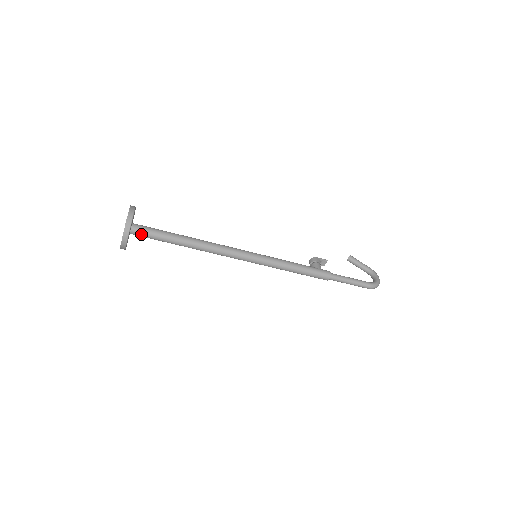
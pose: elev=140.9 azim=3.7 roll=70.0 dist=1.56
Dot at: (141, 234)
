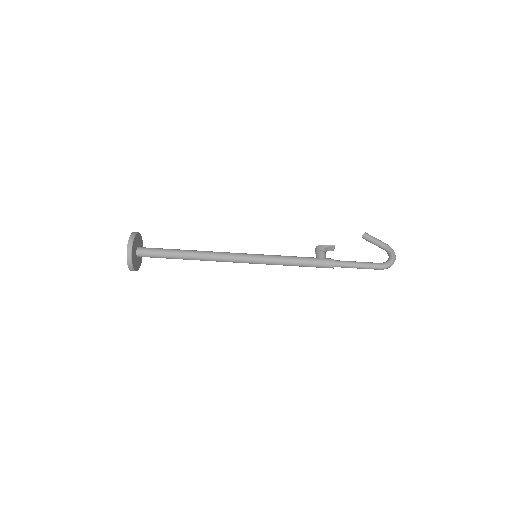
Dot at: (146, 256)
